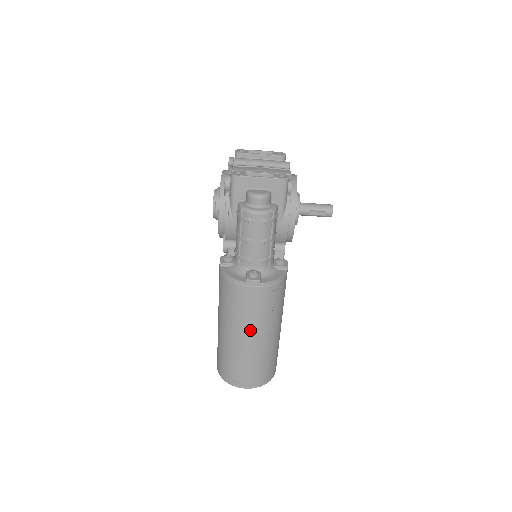
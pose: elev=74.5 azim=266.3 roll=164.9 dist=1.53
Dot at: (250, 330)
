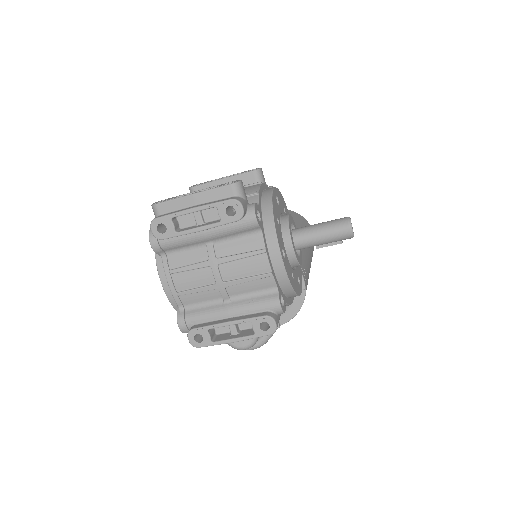
Dot at: occluded
